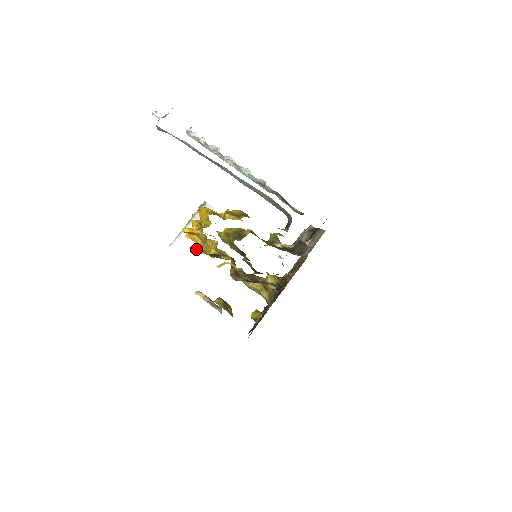
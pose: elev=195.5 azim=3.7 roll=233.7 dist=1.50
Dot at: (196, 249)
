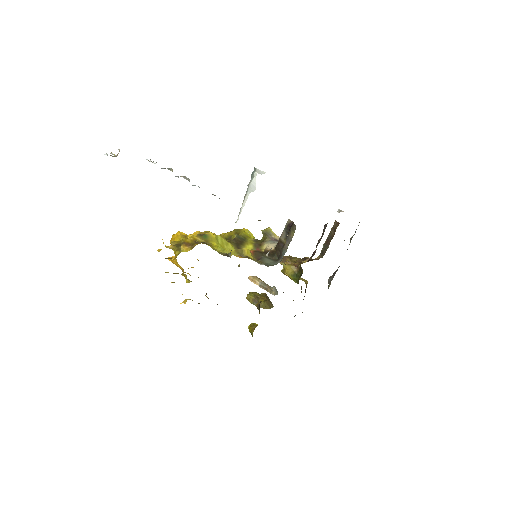
Dot at: occluded
